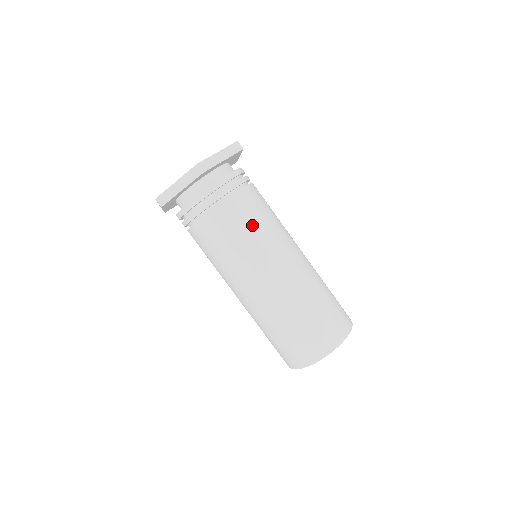
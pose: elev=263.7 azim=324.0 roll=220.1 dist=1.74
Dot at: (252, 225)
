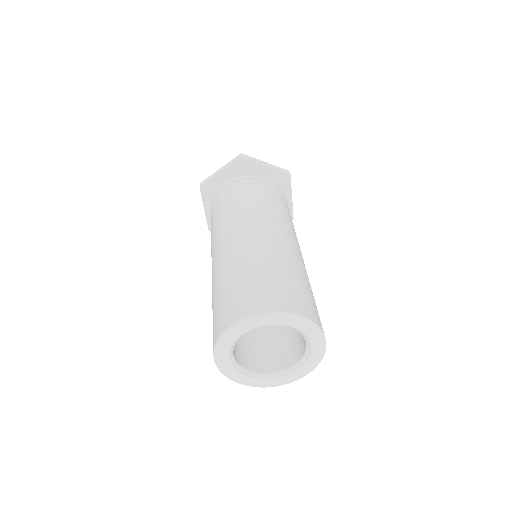
Dot at: (292, 223)
